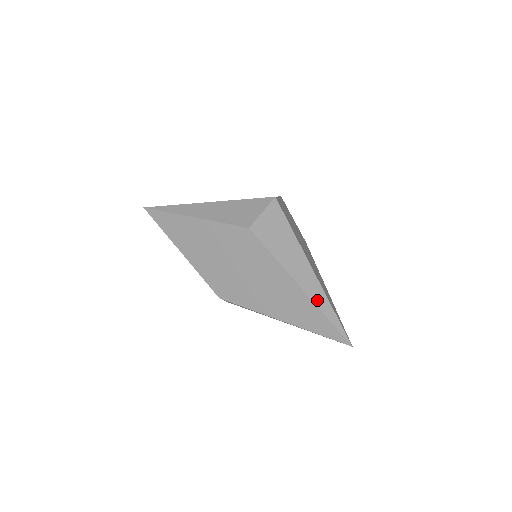
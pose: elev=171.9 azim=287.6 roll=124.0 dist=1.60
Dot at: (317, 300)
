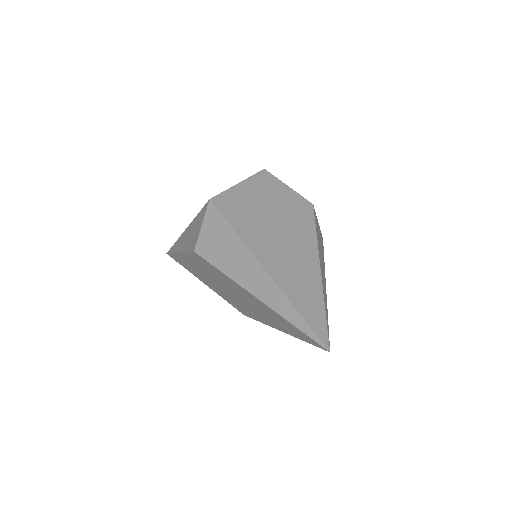
Dot at: (275, 305)
